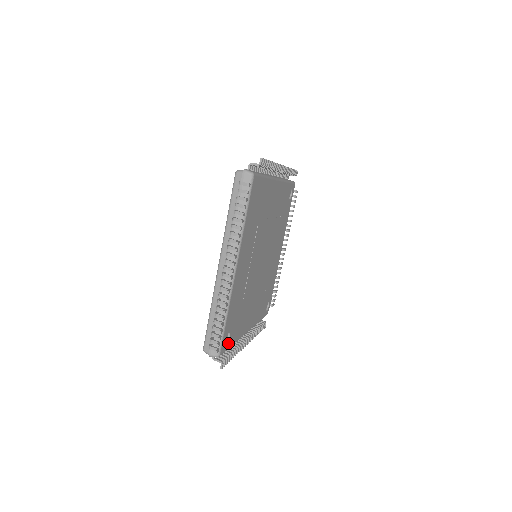
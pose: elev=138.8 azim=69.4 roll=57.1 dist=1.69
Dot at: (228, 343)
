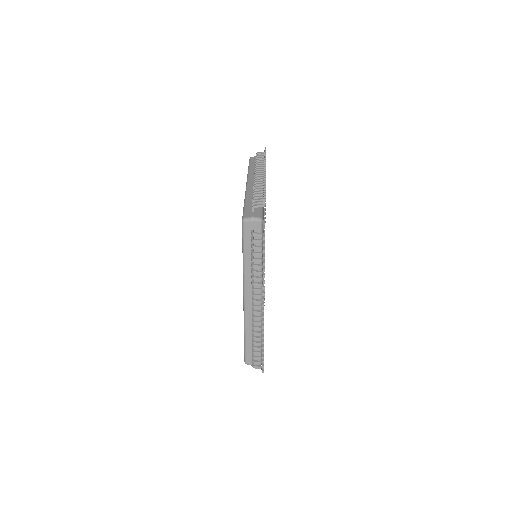
Dot at: occluded
